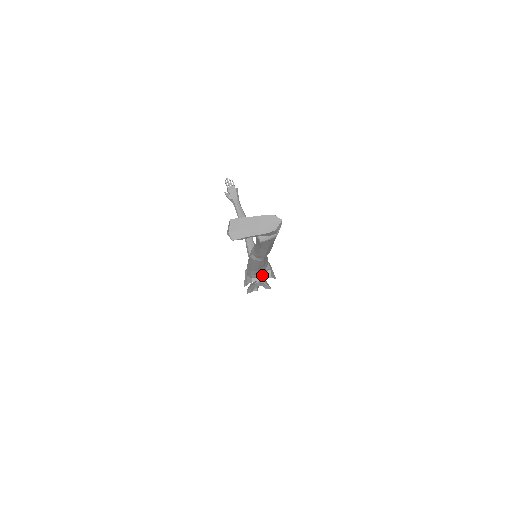
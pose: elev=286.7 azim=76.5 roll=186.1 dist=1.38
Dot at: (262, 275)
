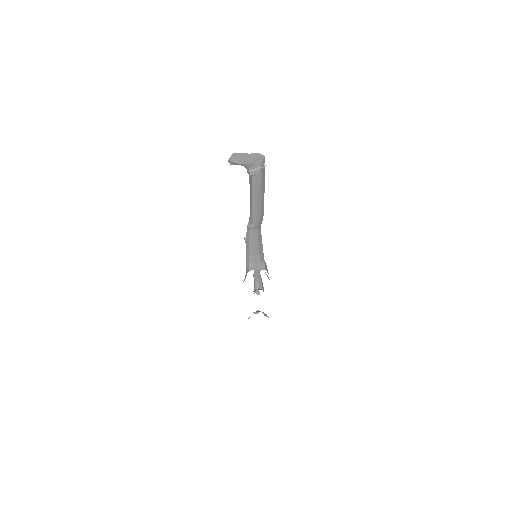
Dot at: (258, 267)
